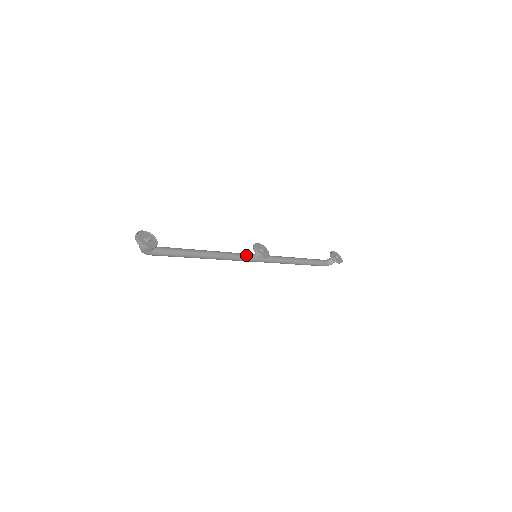
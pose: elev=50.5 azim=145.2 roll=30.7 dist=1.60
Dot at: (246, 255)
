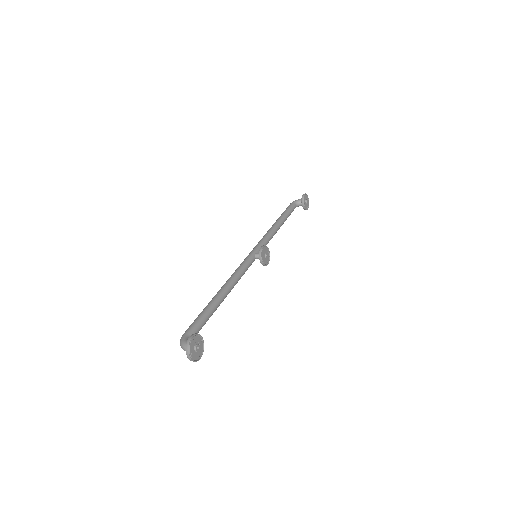
Dot at: (250, 264)
